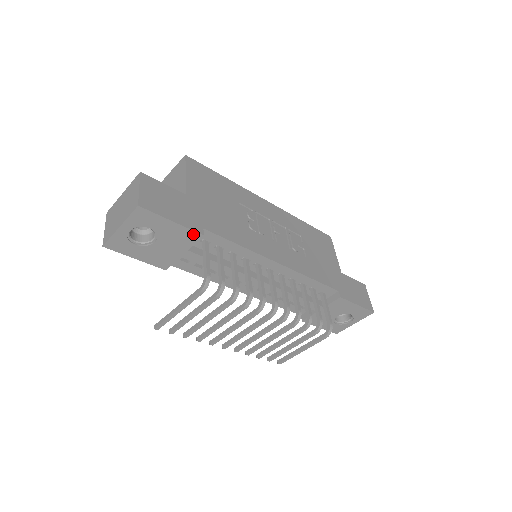
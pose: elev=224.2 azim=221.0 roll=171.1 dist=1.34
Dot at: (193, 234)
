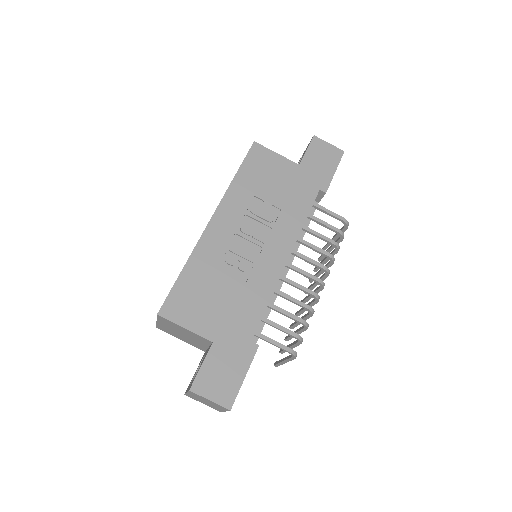
Dot at: (254, 354)
